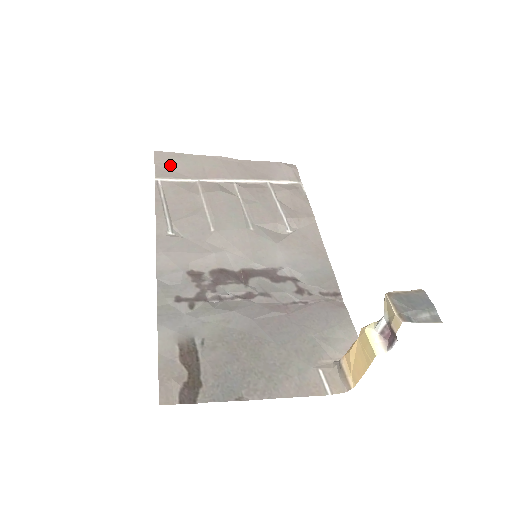
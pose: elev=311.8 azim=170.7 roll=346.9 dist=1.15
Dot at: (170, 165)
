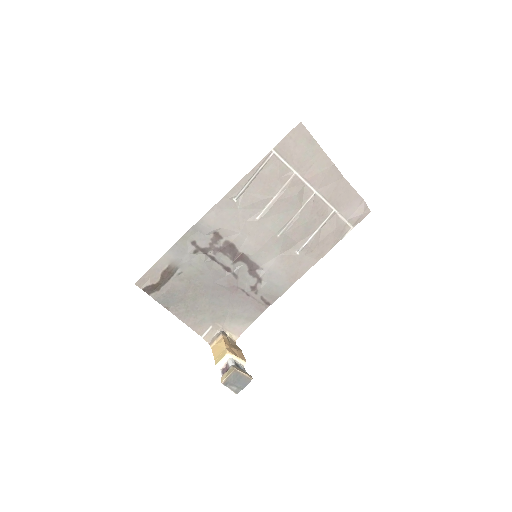
Dot at: (295, 144)
